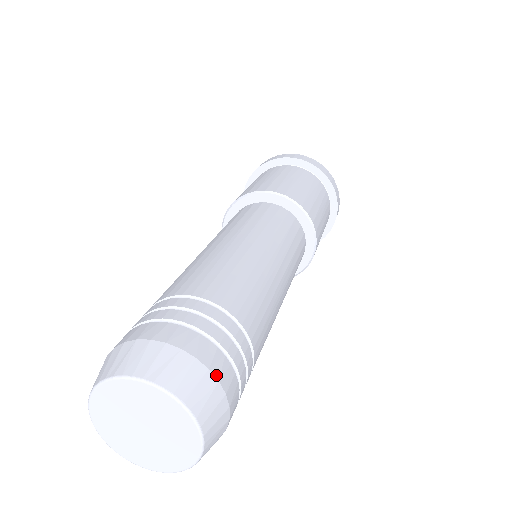
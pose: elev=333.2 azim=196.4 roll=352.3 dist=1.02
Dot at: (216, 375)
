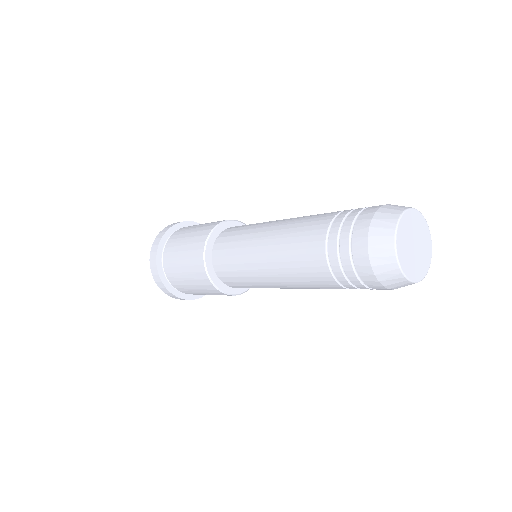
Dot at: occluded
